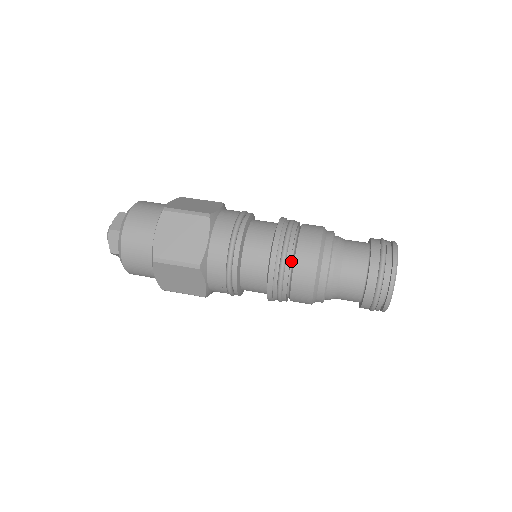
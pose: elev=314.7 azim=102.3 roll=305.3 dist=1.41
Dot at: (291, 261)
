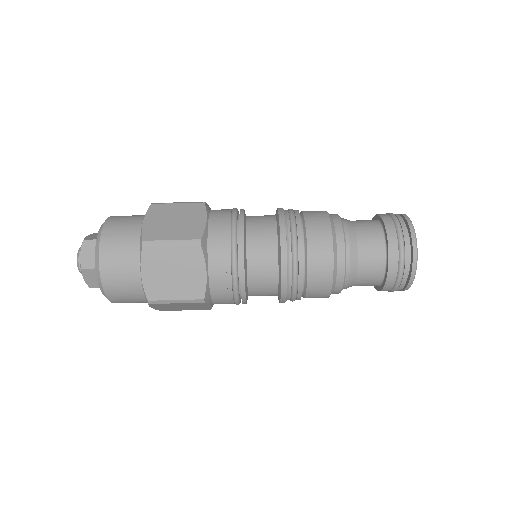
Dot at: (303, 273)
